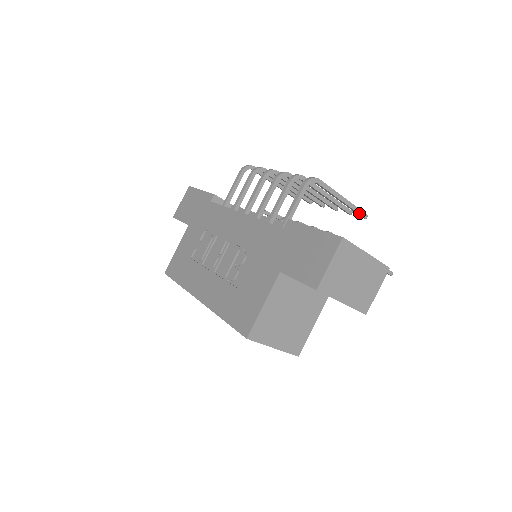
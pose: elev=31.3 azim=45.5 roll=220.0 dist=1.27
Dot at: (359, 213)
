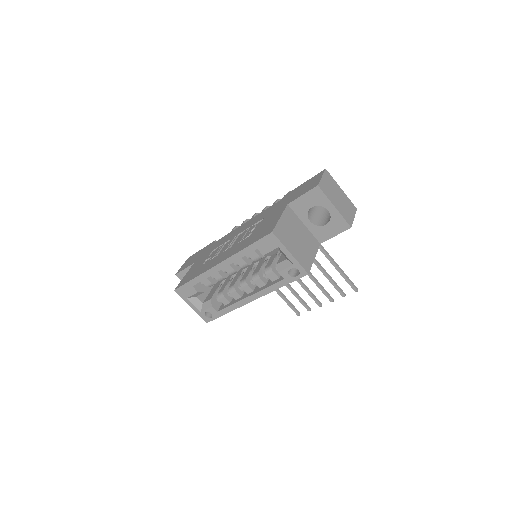
Dot at: occluded
